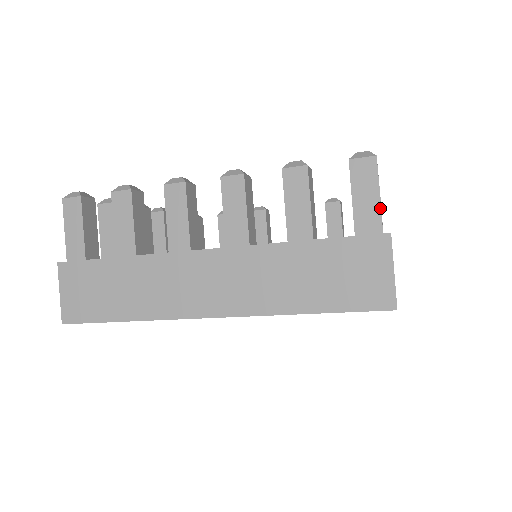
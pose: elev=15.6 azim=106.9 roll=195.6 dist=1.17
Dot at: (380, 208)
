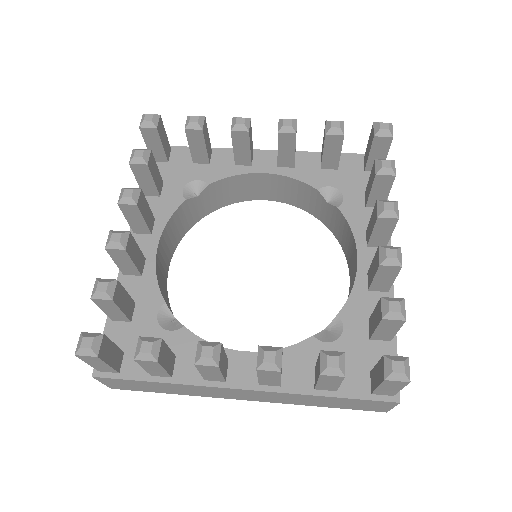
Dot at: occluded
